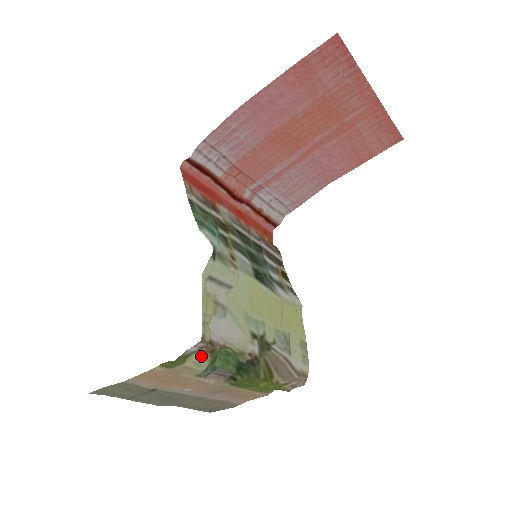
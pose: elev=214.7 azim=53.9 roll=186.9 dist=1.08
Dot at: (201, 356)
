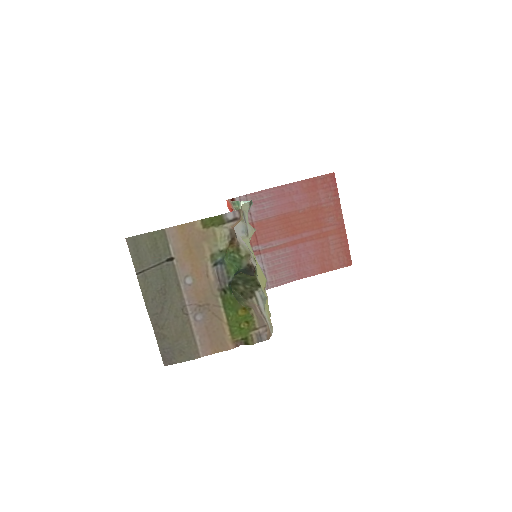
Dot at: (227, 234)
